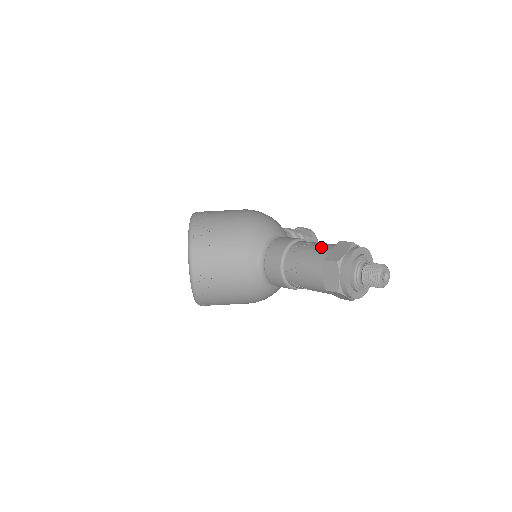
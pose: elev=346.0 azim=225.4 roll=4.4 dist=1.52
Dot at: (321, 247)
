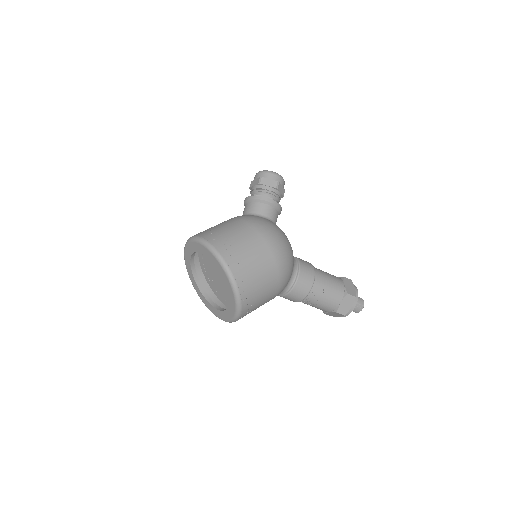
Dot at: (334, 297)
